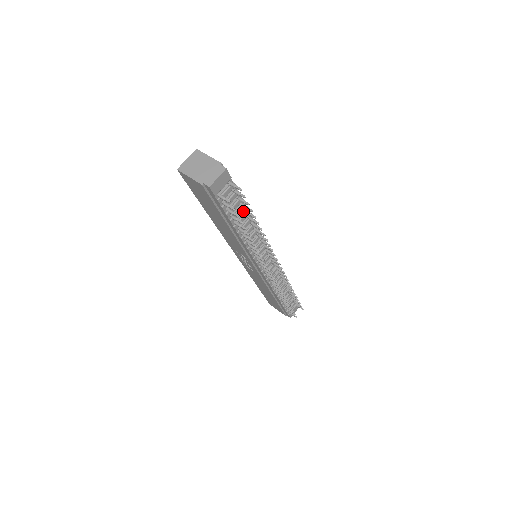
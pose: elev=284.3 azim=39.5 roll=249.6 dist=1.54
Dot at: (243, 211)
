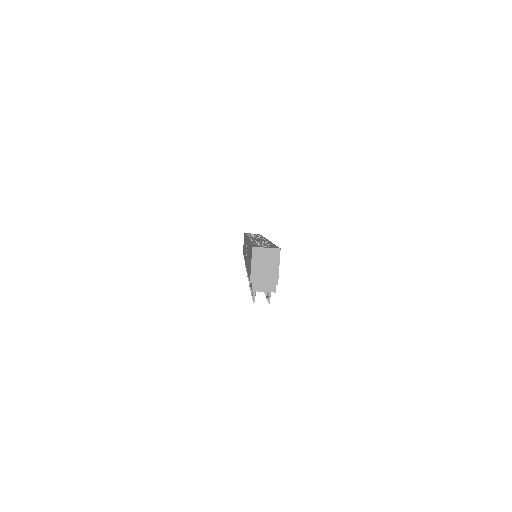
Dot at: occluded
